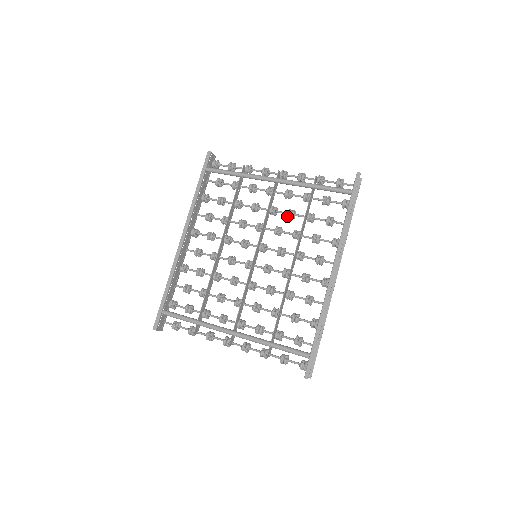
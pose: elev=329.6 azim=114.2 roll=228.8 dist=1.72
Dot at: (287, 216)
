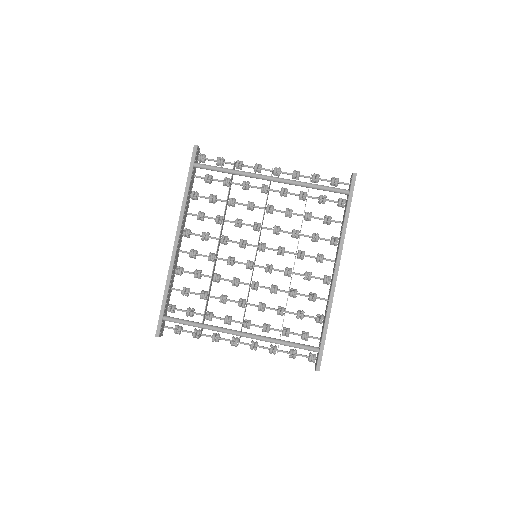
Dot at: (285, 215)
